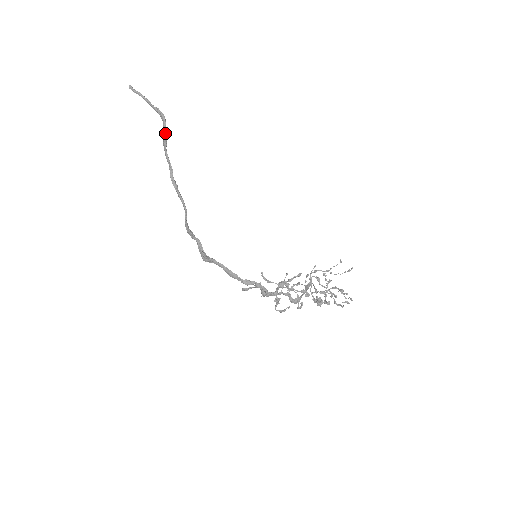
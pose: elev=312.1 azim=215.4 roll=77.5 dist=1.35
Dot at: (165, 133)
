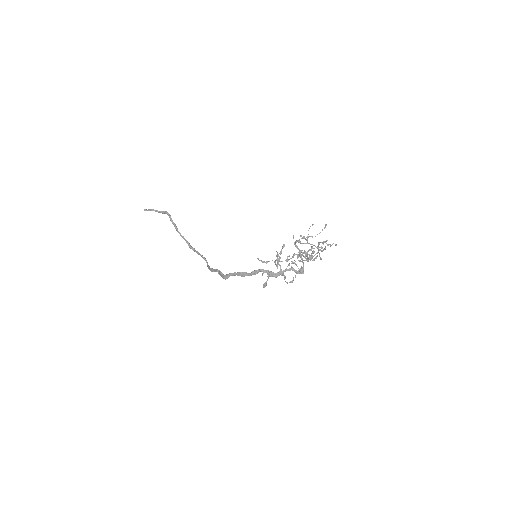
Dot at: occluded
